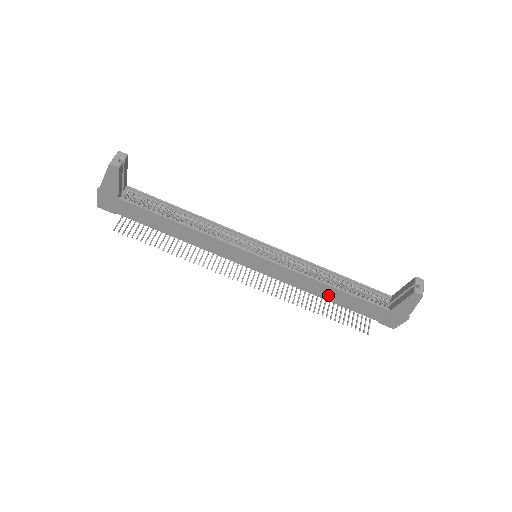
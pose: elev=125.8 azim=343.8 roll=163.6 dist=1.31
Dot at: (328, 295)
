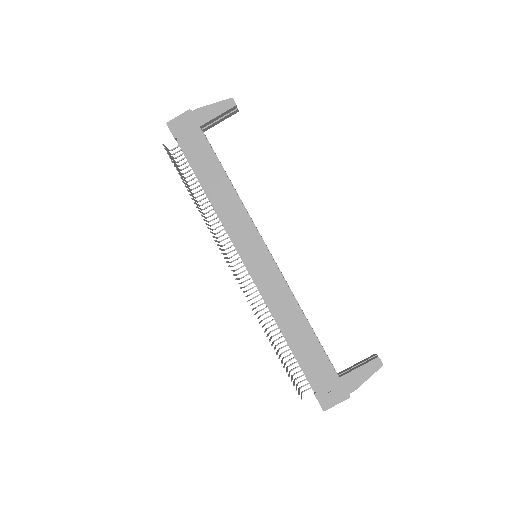
Dot at: (293, 330)
